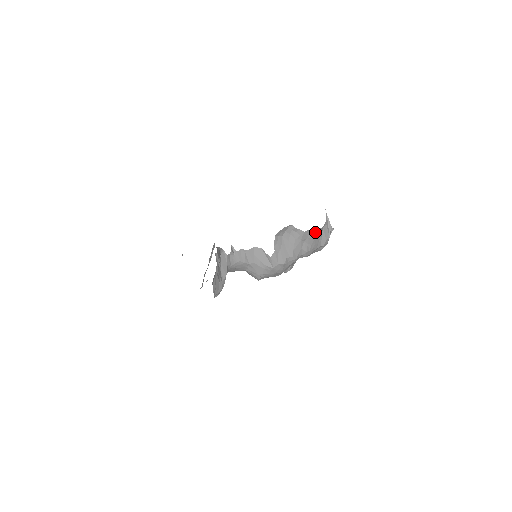
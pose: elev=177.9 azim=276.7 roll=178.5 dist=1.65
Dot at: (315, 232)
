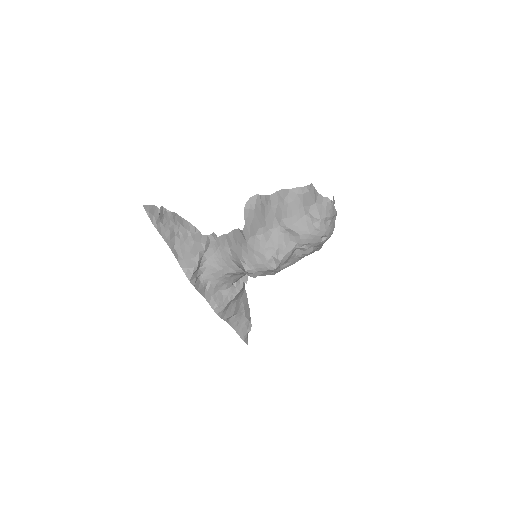
Dot at: (285, 194)
